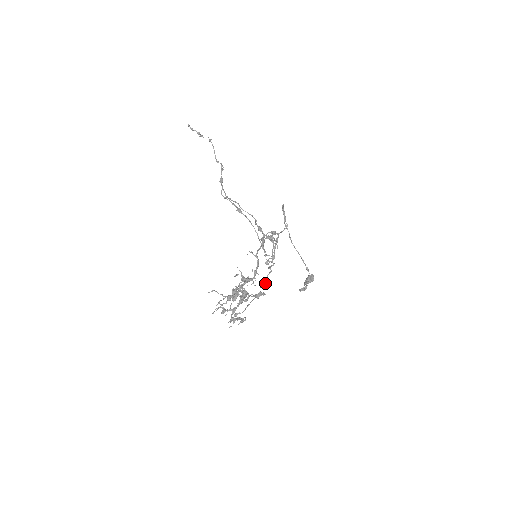
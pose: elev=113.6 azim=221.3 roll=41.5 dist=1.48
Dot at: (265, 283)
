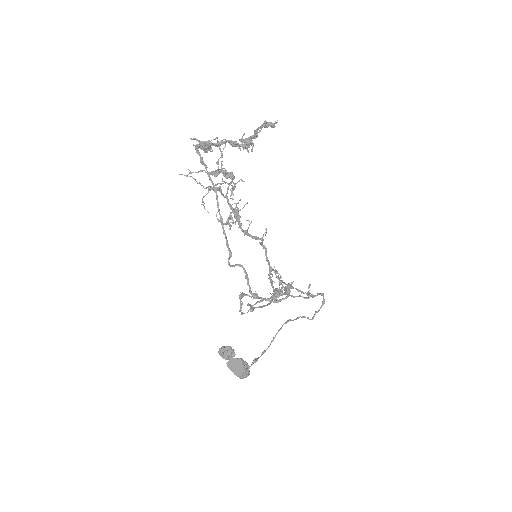
Dot at: (231, 255)
